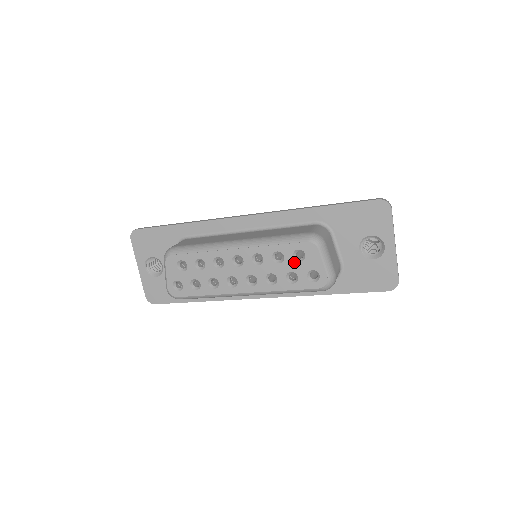
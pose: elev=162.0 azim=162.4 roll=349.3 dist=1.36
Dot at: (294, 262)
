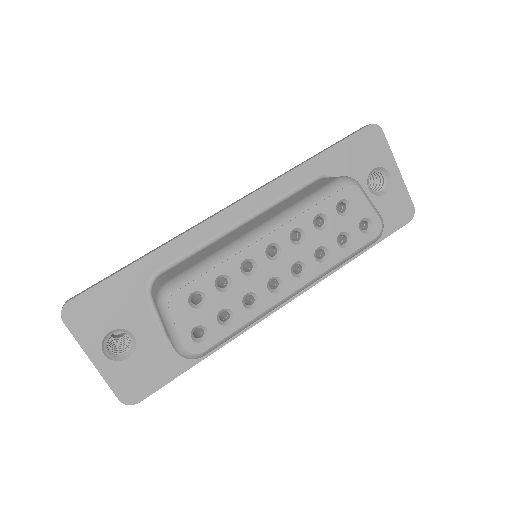
Dot at: (340, 219)
